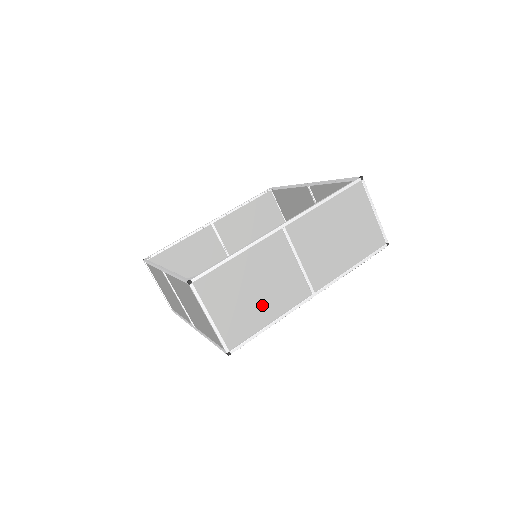
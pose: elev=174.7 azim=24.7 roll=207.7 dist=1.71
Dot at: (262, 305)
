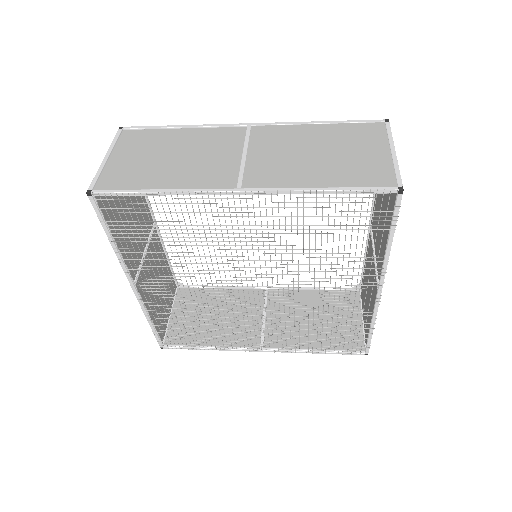
Dot at: (167, 172)
